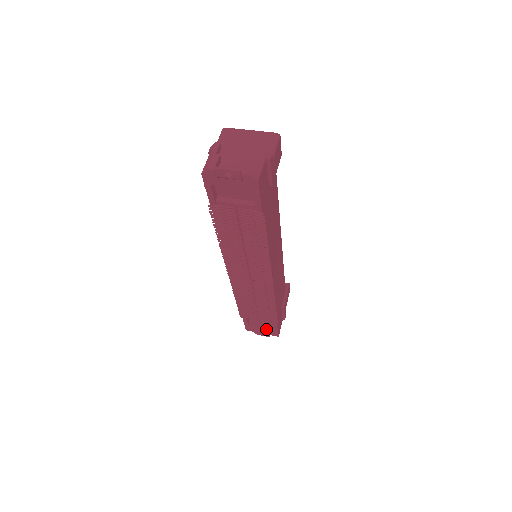
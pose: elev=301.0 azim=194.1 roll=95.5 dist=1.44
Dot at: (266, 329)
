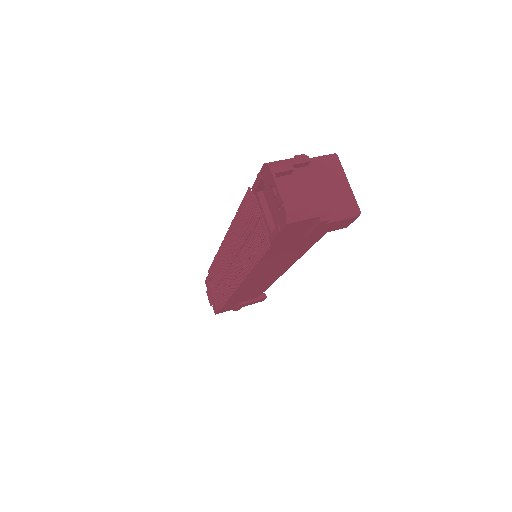
Dot at: (214, 300)
